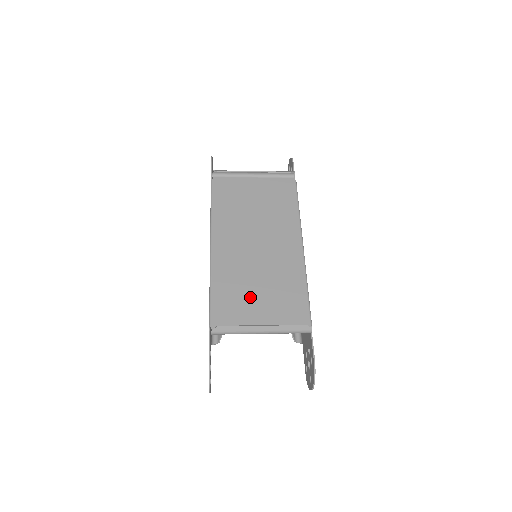
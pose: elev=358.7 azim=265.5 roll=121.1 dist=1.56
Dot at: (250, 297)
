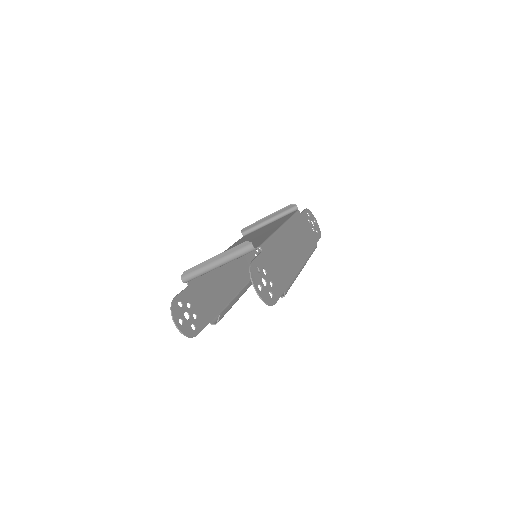
Dot at: occluded
